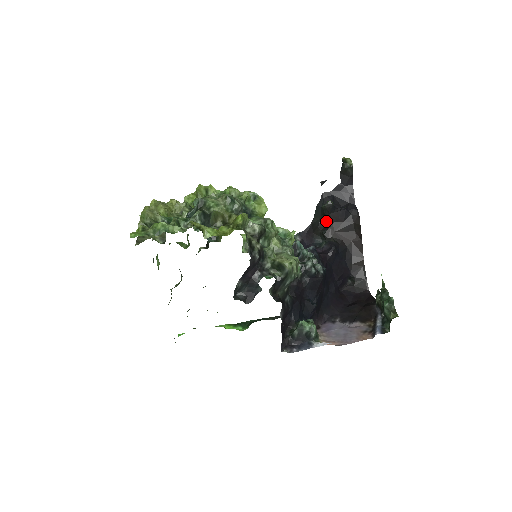
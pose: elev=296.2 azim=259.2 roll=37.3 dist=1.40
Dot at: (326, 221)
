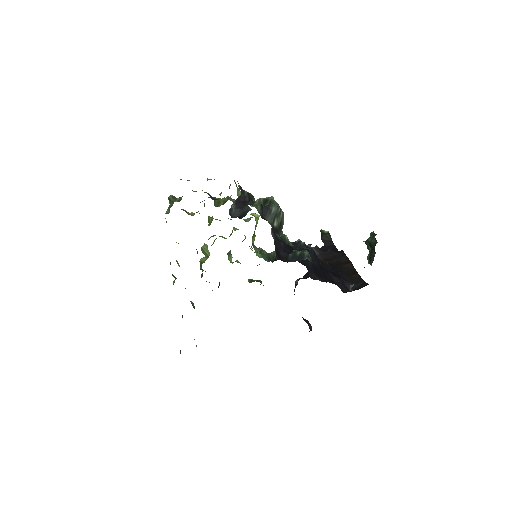
Dot at: occluded
